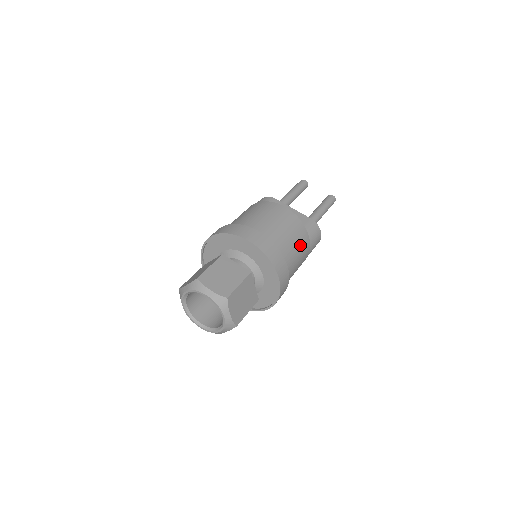
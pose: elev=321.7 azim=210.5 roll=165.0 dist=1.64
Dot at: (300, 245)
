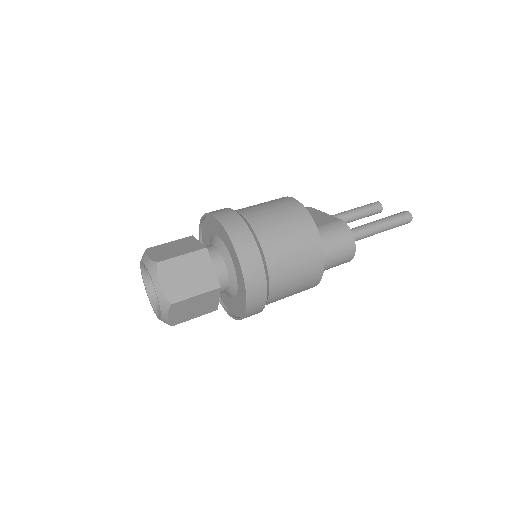
Dot at: (296, 234)
